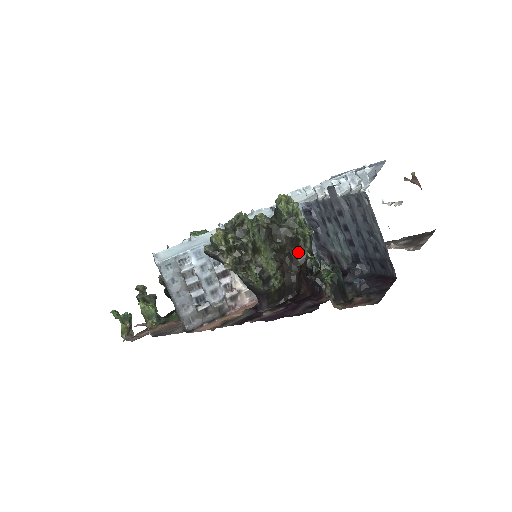
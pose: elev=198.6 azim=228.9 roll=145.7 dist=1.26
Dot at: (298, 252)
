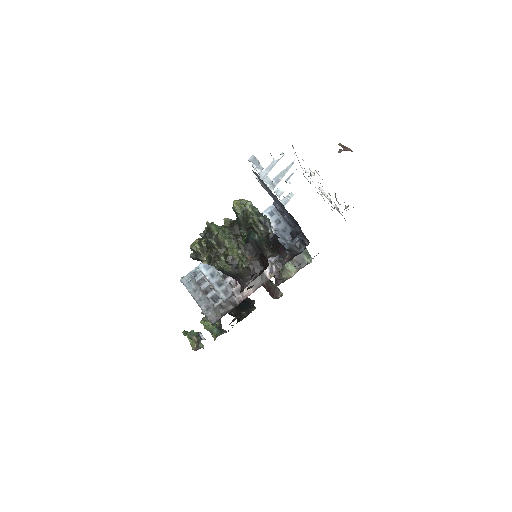
Dot at: occluded
